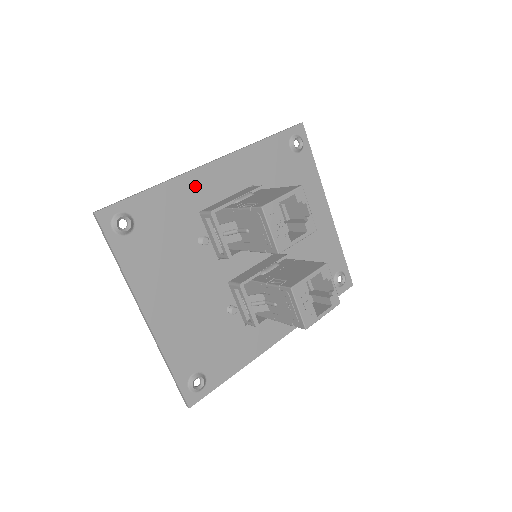
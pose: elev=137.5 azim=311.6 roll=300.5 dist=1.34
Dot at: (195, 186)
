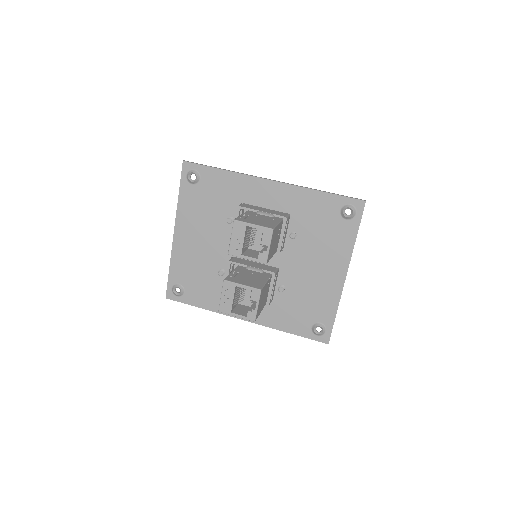
Dot at: (249, 186)
